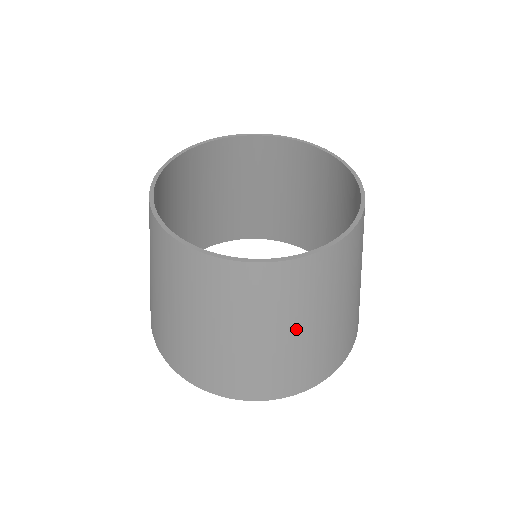
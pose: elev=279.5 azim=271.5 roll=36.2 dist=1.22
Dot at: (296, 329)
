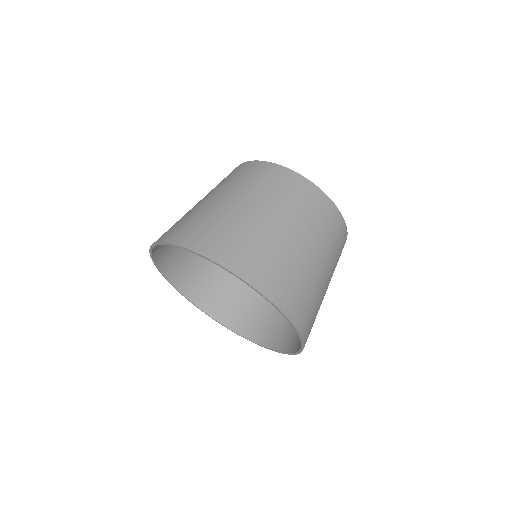
Dot at: (284, 223)
